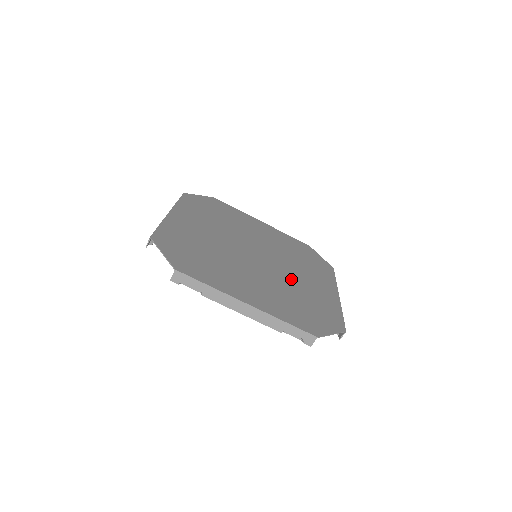
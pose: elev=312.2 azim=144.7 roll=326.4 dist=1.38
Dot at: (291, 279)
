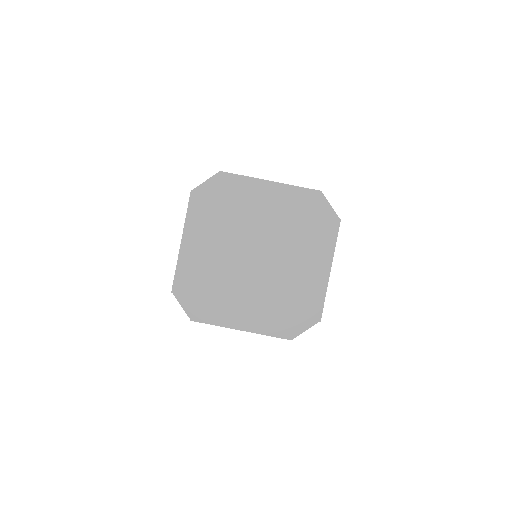
Dot at: (284, 274)
